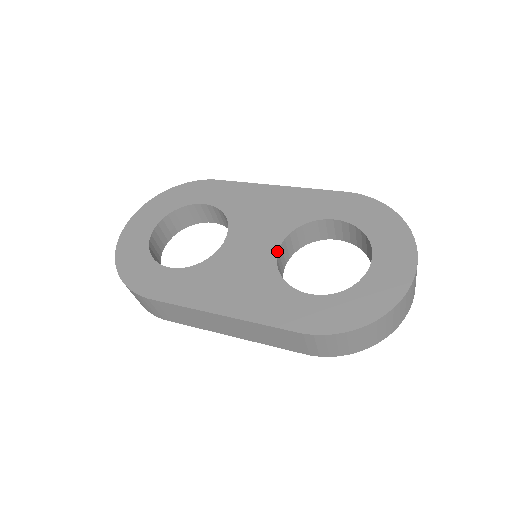
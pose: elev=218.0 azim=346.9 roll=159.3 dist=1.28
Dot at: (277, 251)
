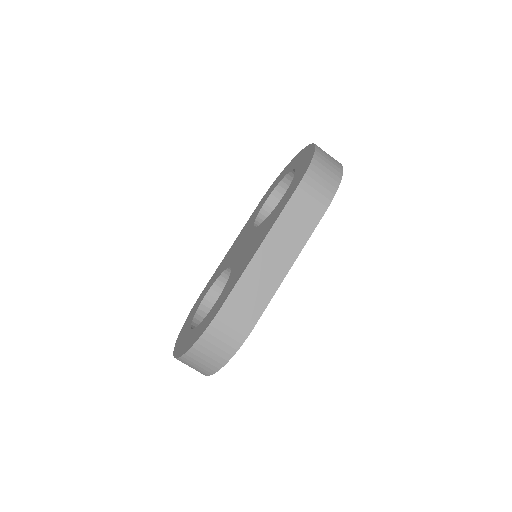
Dot at: (256, 228)
